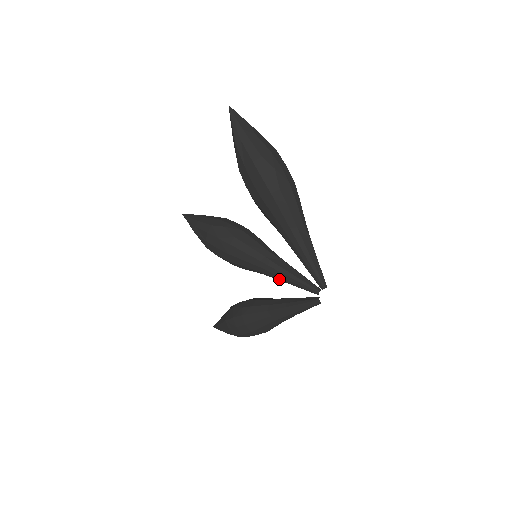
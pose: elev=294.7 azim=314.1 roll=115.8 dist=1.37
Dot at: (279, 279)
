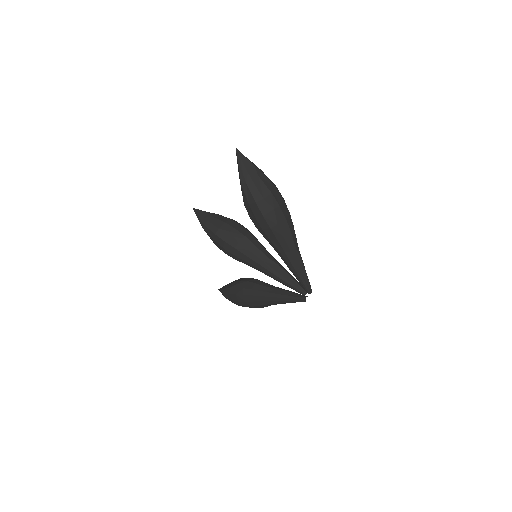
Dot at: (274, 279)
